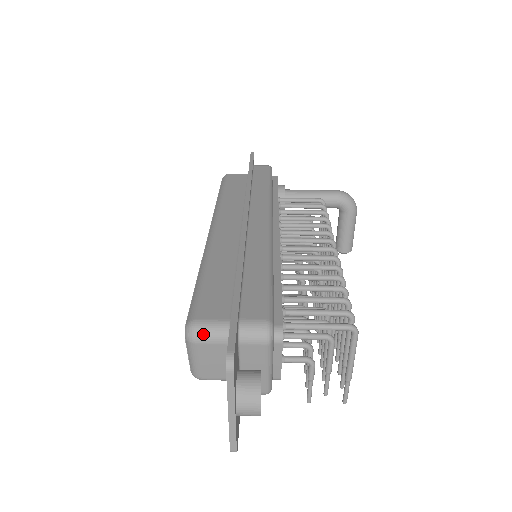
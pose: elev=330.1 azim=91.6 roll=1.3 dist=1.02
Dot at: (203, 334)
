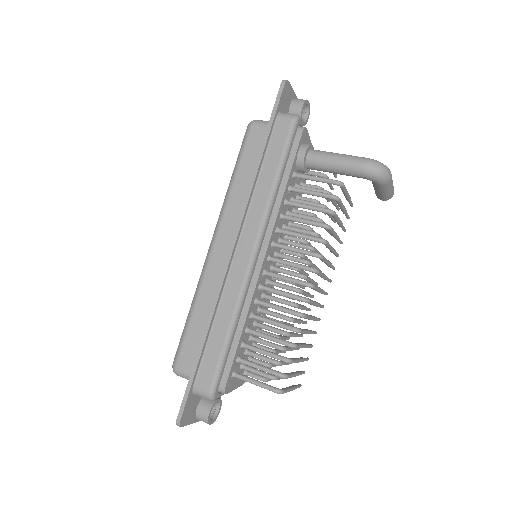
Dot at: (180, 376)
